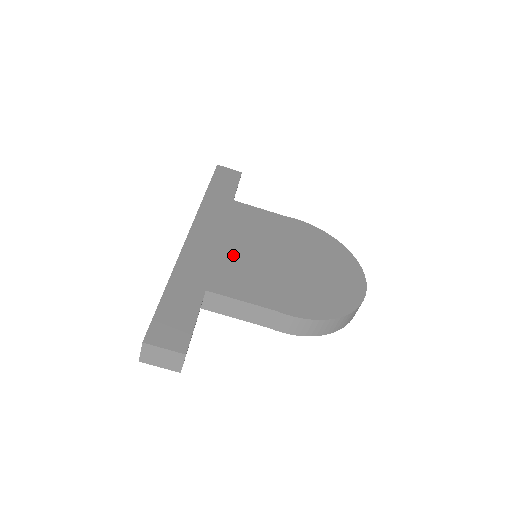
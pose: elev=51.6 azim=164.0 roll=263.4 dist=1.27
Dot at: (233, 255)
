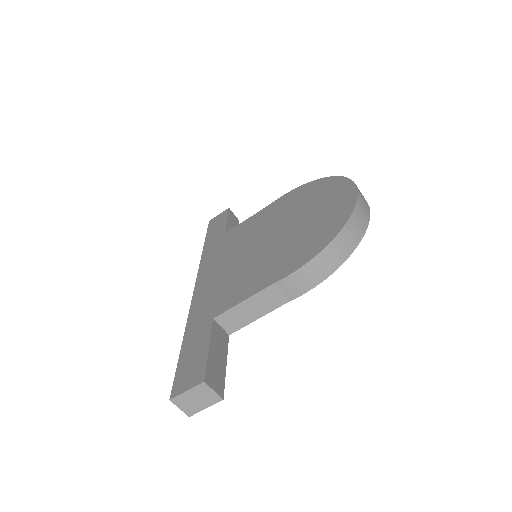
Dot at: (231, 273)
